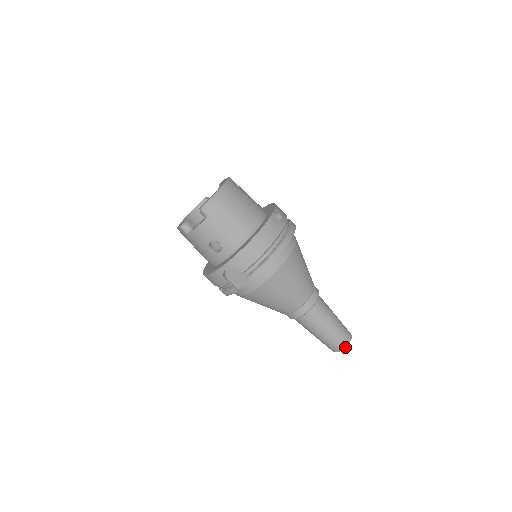
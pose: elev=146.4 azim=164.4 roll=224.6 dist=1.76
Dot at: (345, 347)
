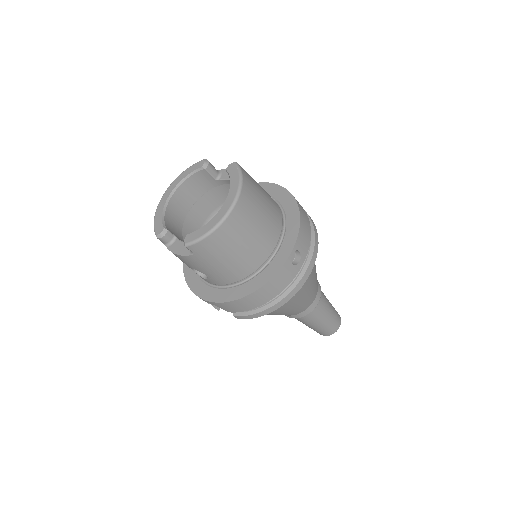
Dot at: (328, 335)
